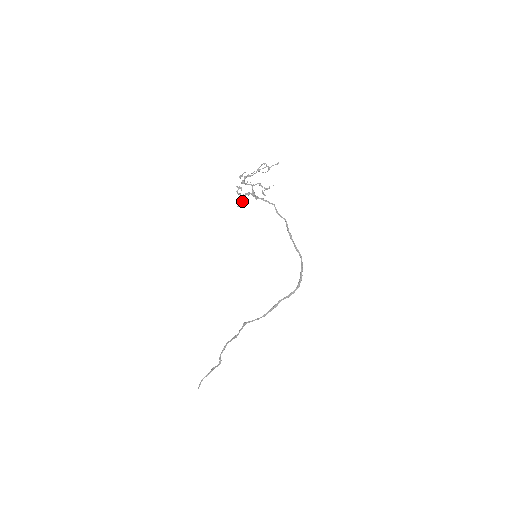
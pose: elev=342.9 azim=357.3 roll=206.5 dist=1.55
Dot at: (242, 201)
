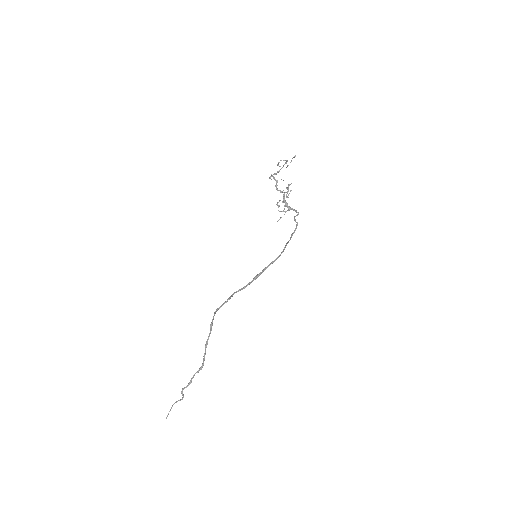
Dot at: occluded
